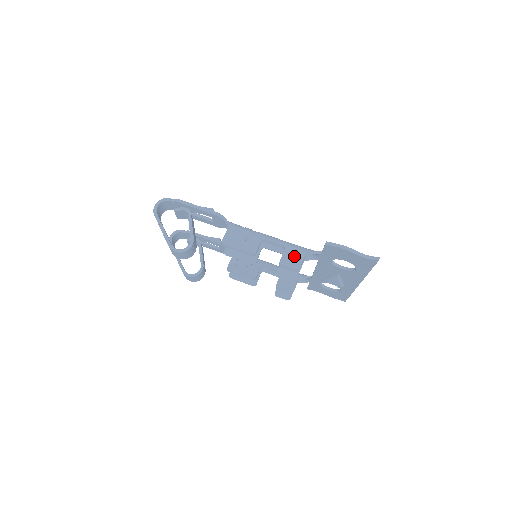
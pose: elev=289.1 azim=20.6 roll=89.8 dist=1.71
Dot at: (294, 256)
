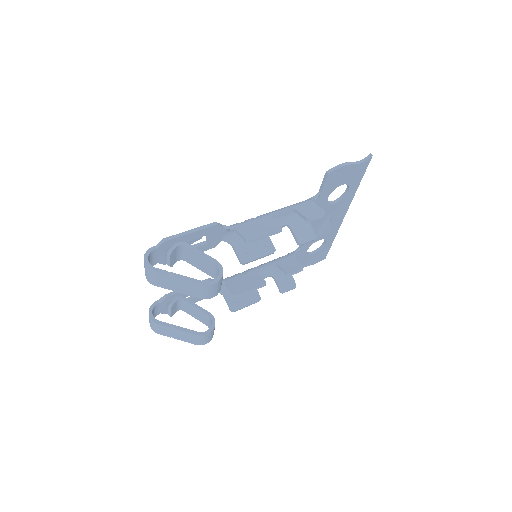
Dot at: (308, 208)
